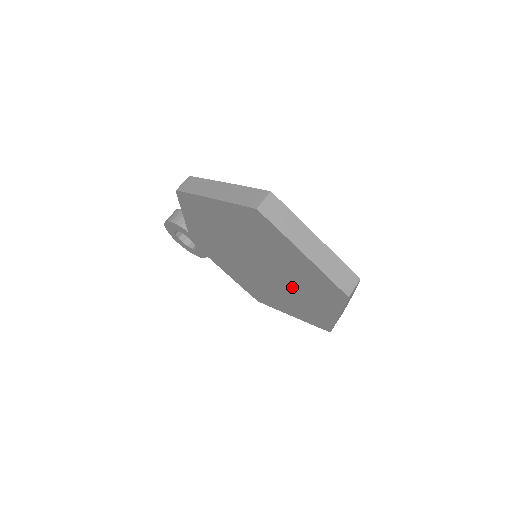
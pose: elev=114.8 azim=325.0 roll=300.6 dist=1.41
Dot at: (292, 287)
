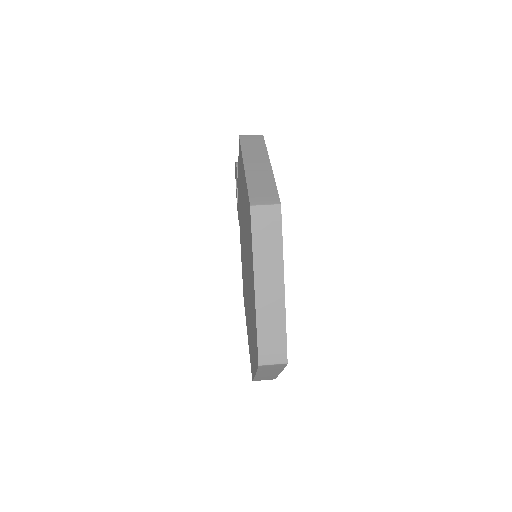
Dot at: occluded
